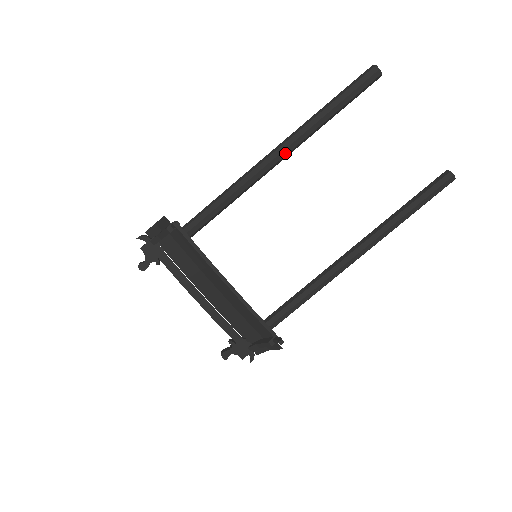
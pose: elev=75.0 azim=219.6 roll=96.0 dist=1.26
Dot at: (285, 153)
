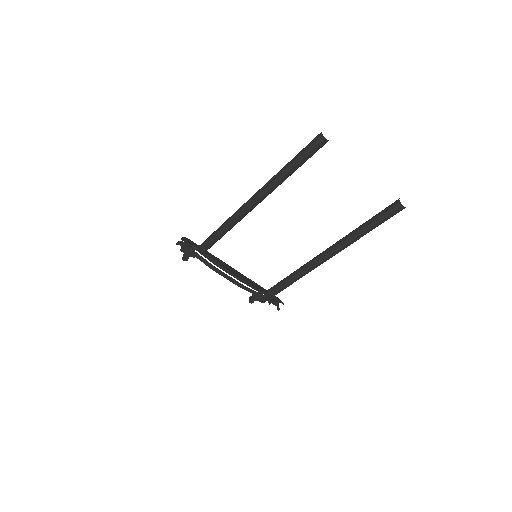
Dot at: (260, 201)
